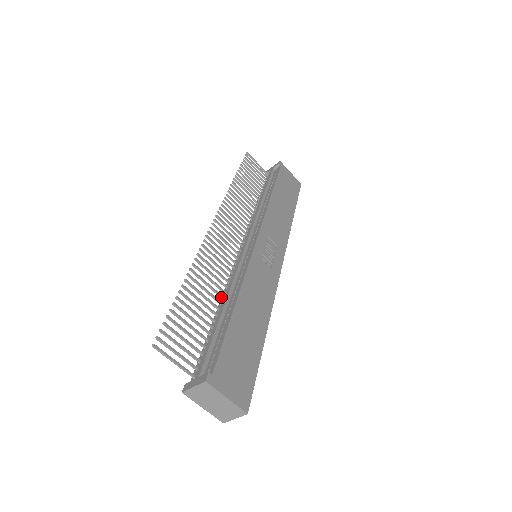
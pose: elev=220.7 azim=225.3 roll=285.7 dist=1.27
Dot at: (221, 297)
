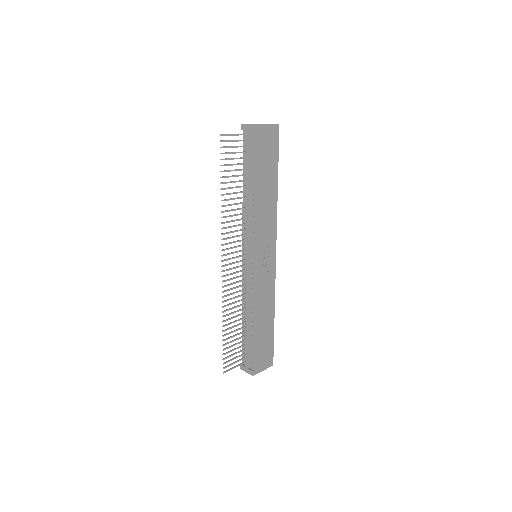
Dot at: (243, 309)
